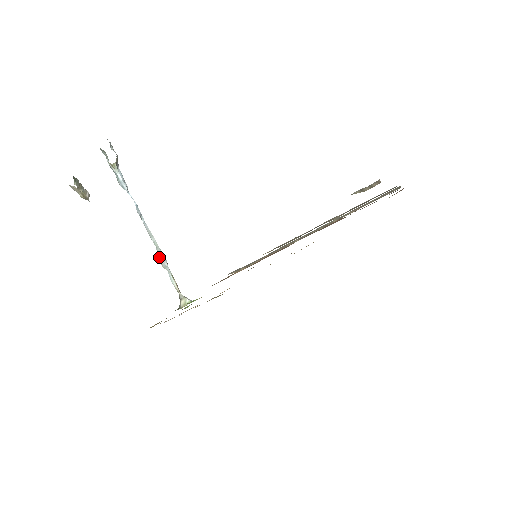
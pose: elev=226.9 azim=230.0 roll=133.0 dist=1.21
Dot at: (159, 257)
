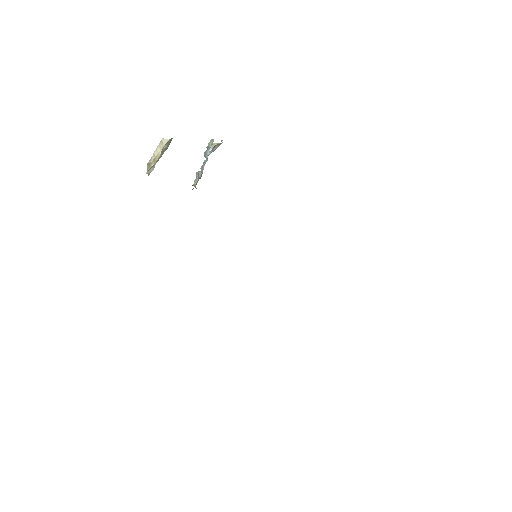
Dot at: (199, 172)
